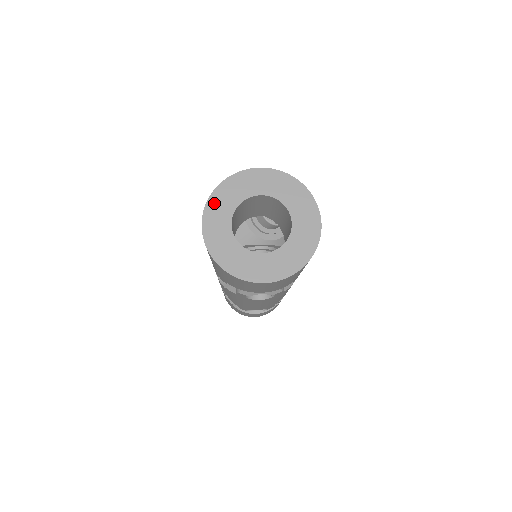
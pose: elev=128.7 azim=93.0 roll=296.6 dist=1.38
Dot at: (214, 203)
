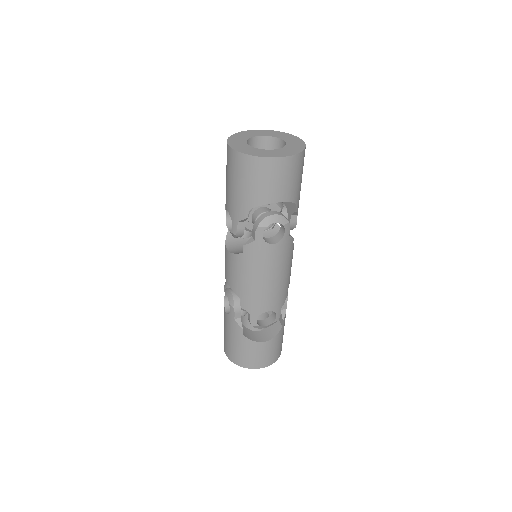
Dot at: (232, 139)
